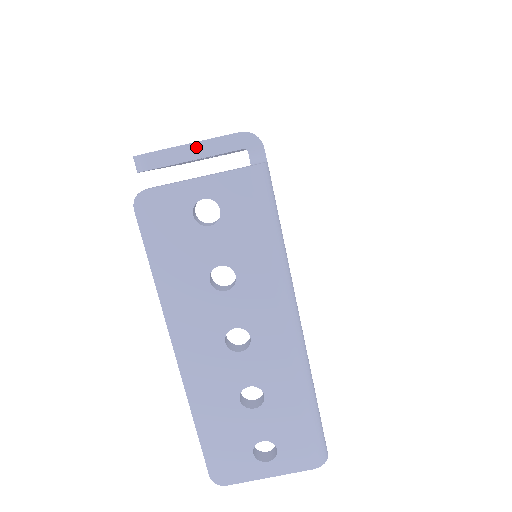
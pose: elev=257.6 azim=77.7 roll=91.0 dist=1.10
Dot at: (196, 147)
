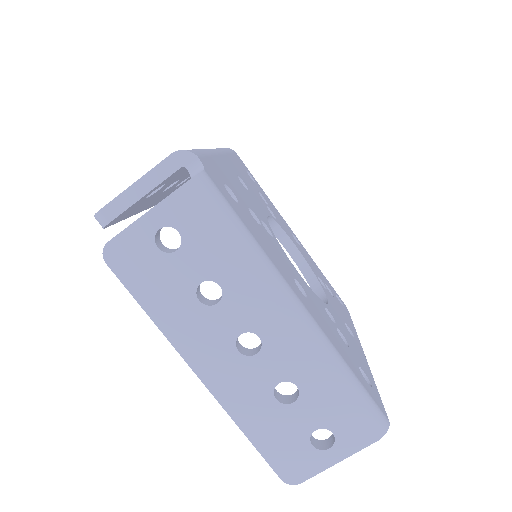
Dot at: (140, 184)
